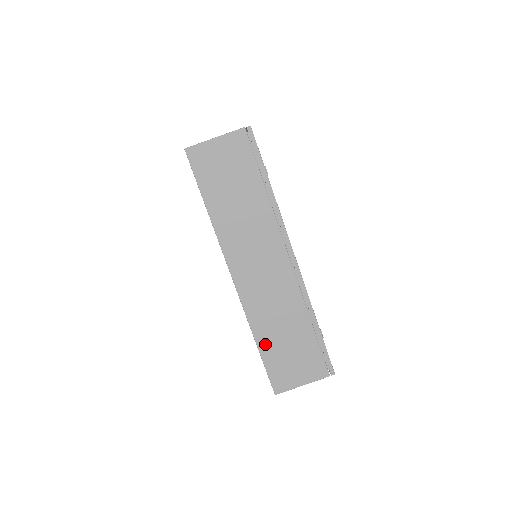
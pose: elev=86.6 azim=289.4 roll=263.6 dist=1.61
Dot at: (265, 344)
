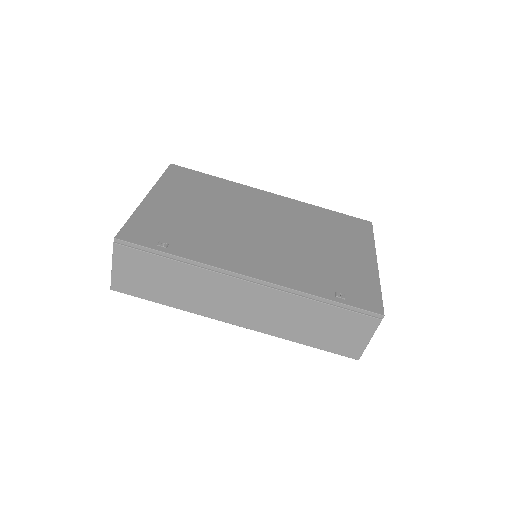
Dot at: (309, 340)
